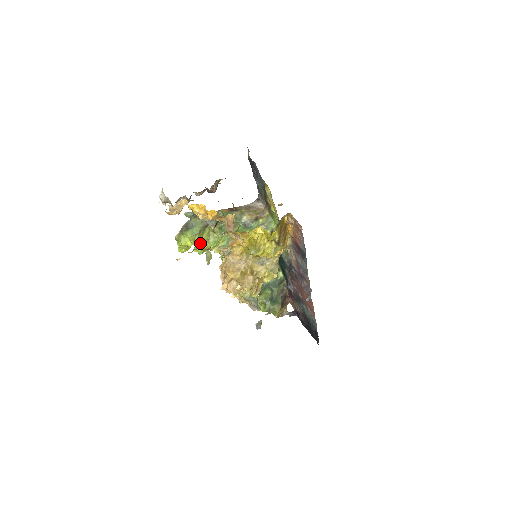
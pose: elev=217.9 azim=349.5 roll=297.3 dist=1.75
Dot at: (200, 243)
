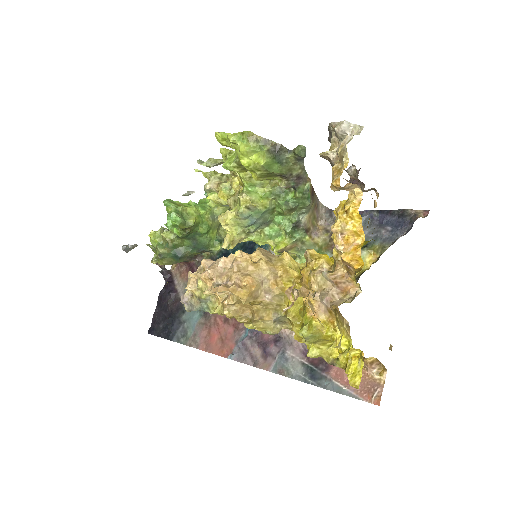
Dot at: occluded
